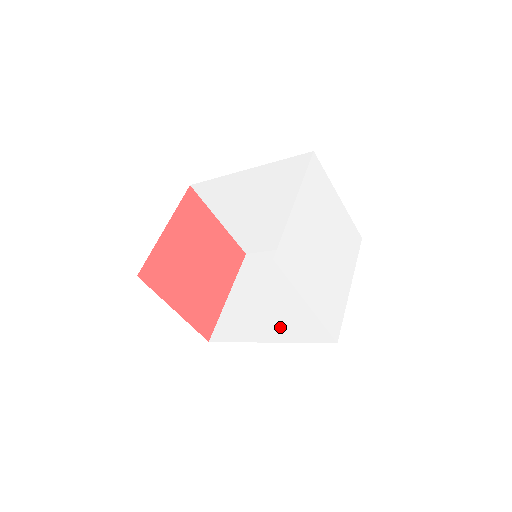
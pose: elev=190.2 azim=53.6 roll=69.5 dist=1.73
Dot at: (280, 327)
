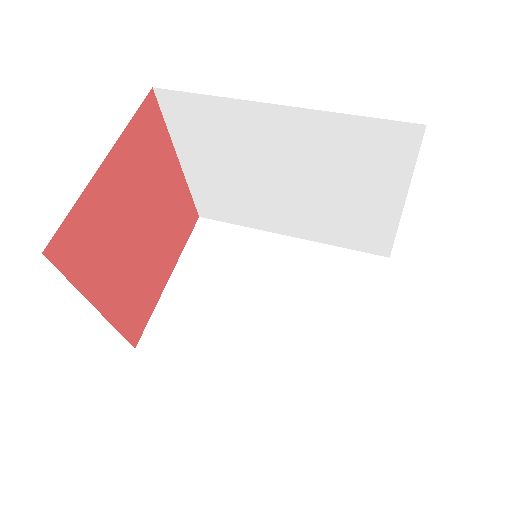
Dot at: (301, 226)
